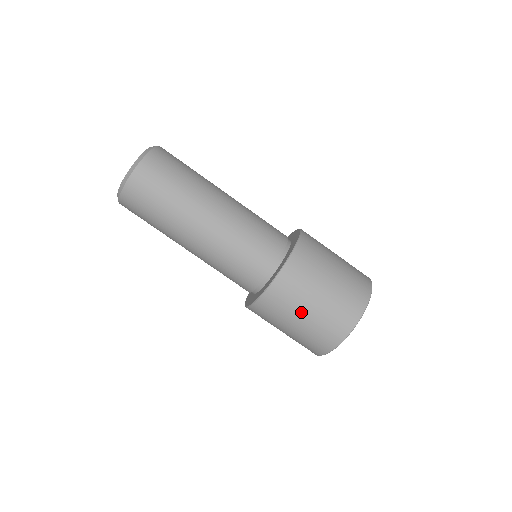
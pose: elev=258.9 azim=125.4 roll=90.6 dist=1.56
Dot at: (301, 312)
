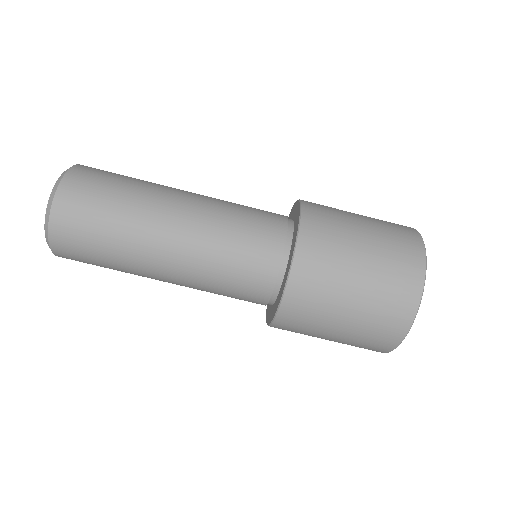
Dot at: (332, 327)
